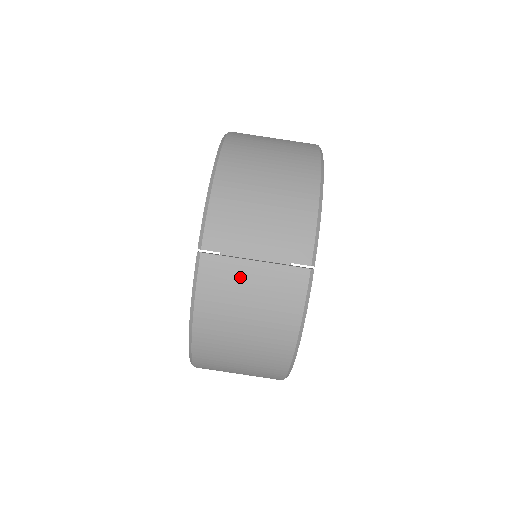
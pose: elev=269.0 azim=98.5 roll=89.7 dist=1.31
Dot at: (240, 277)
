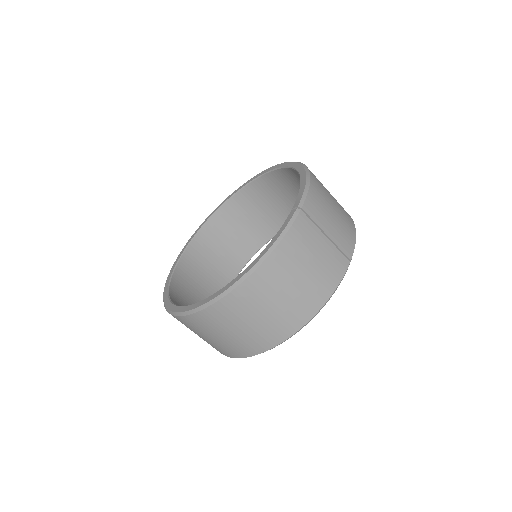
Dot at: (315, 241)
